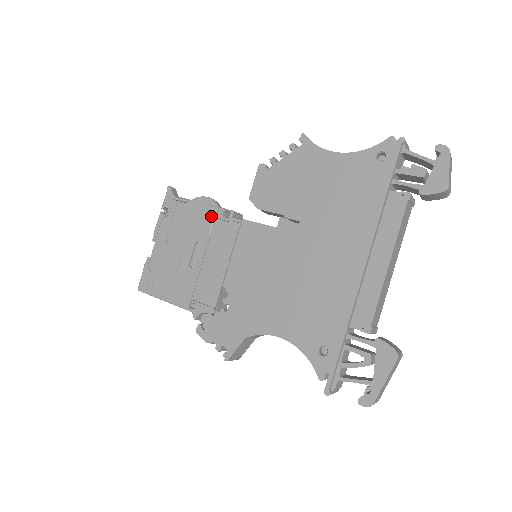
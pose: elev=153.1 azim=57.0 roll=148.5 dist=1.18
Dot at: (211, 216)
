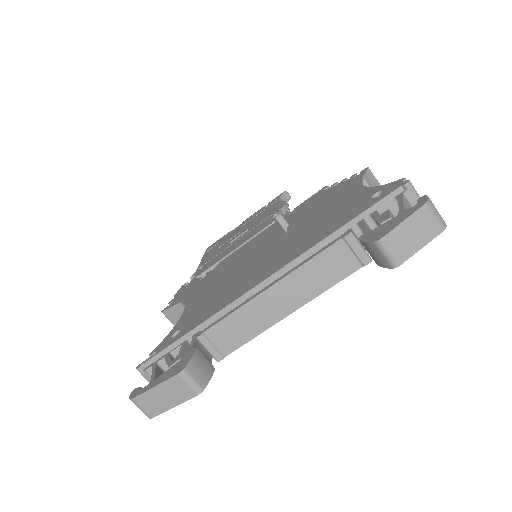
Dot at: (271, 214)
